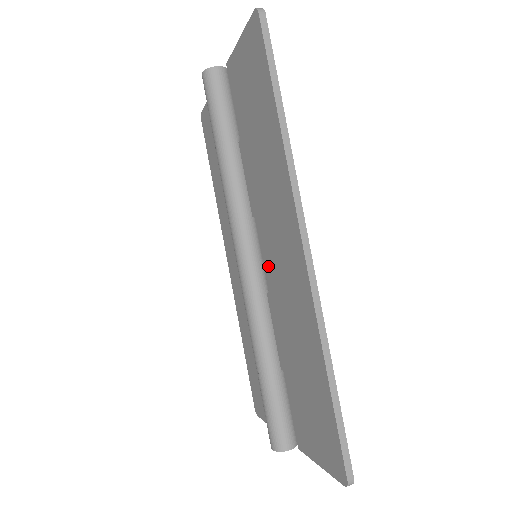
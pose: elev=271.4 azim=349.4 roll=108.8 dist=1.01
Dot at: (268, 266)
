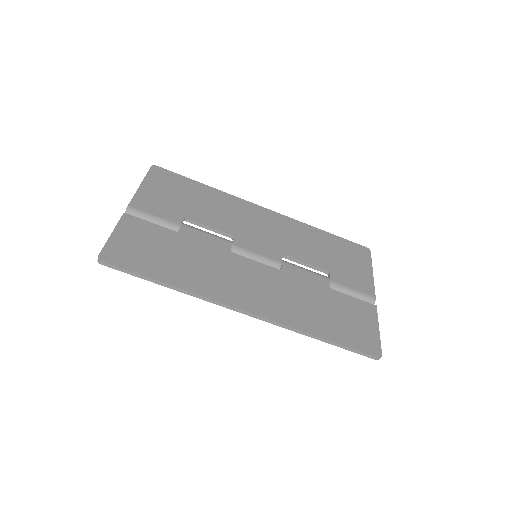
Dot at: occluded
